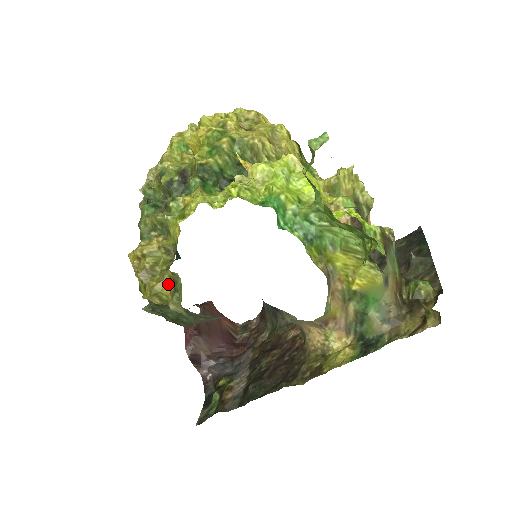
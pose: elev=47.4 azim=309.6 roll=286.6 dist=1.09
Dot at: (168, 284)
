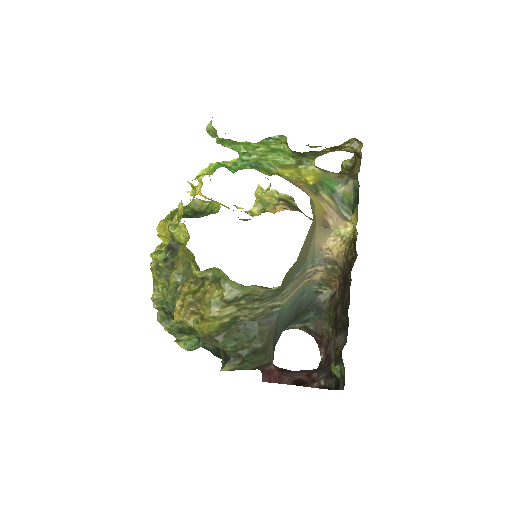
Dot at: (212, 289)
